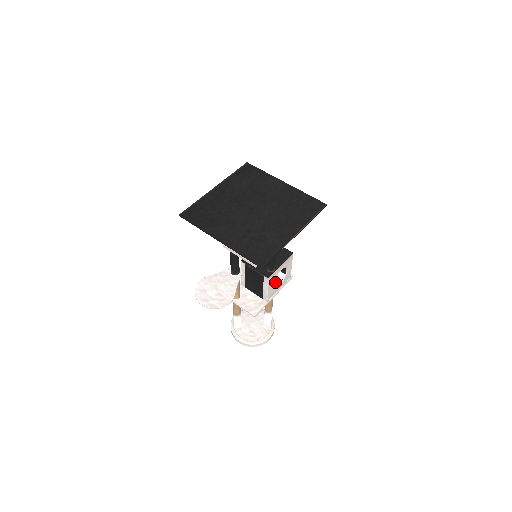
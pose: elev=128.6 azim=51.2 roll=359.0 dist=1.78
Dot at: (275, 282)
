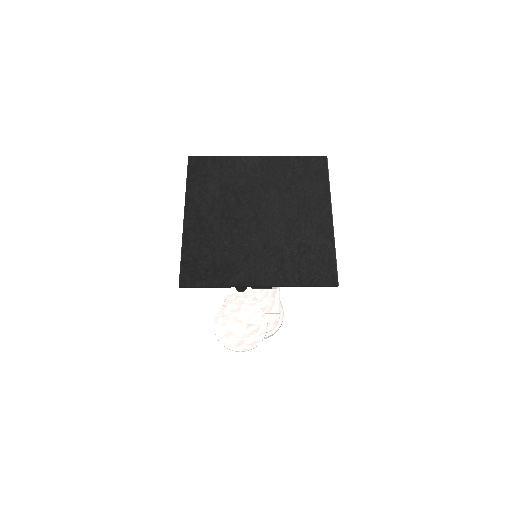
Dot at: occluded
